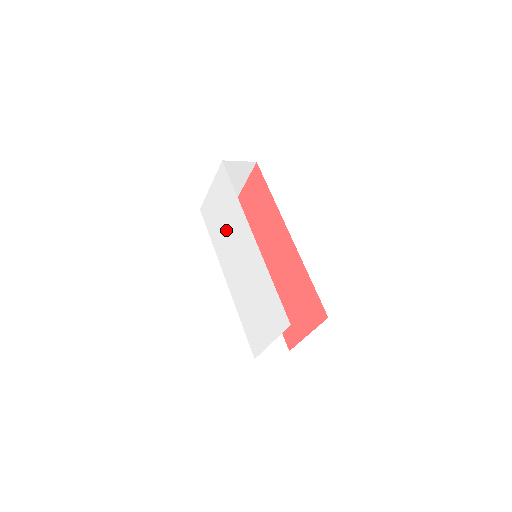
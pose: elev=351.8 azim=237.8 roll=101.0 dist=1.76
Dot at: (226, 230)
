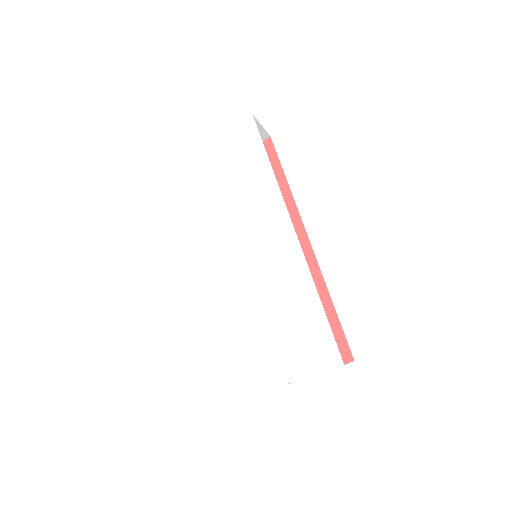
Dot at: (228, 207)
